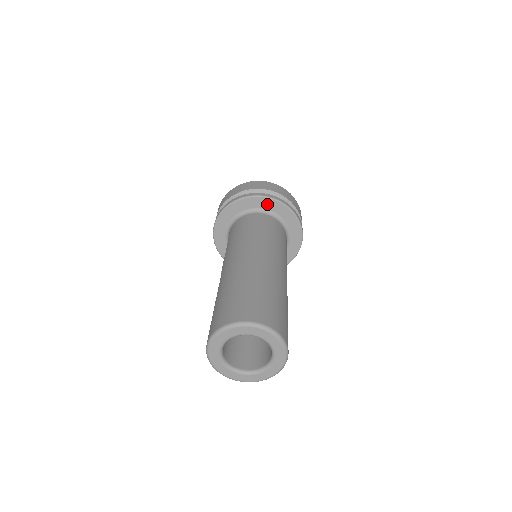
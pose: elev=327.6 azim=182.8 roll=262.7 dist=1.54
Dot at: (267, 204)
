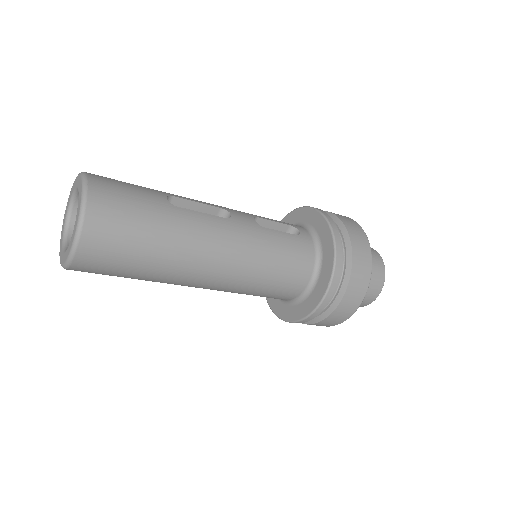
Dot at: occluded
